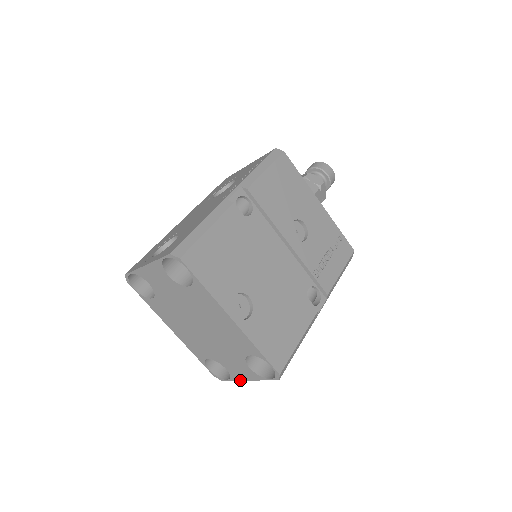
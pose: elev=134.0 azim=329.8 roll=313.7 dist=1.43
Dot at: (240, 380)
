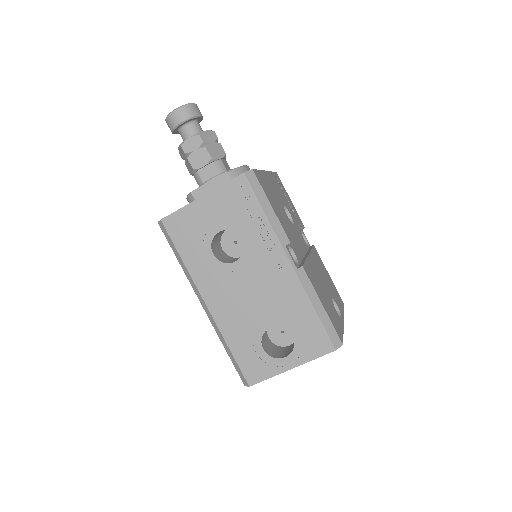
Dot at: occluded
